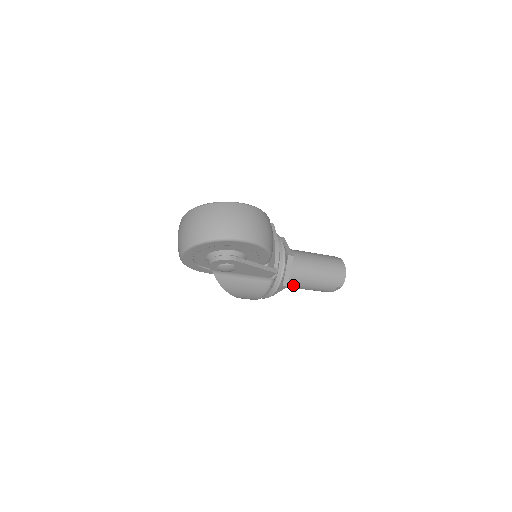
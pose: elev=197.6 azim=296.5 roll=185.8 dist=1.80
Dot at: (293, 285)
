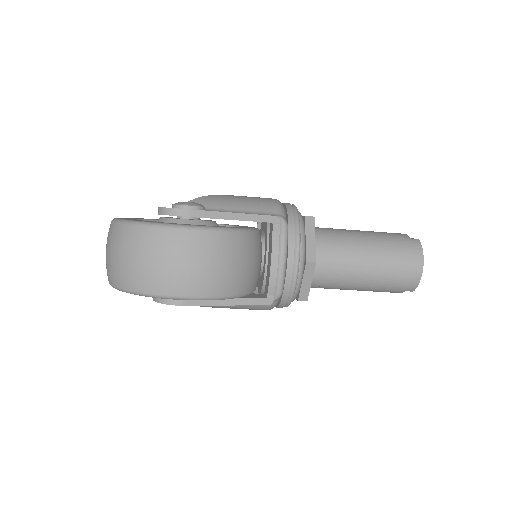
Dot at: (325, 288)
